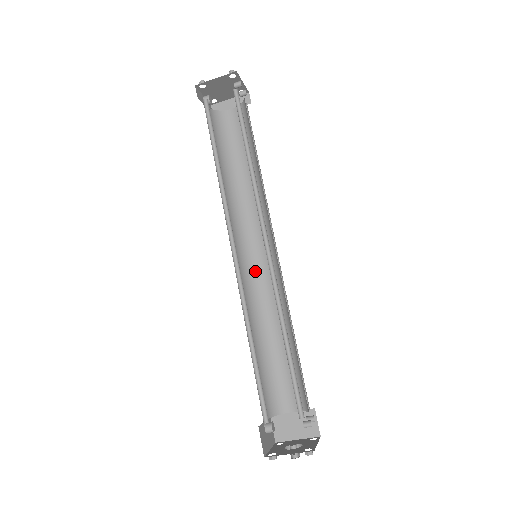
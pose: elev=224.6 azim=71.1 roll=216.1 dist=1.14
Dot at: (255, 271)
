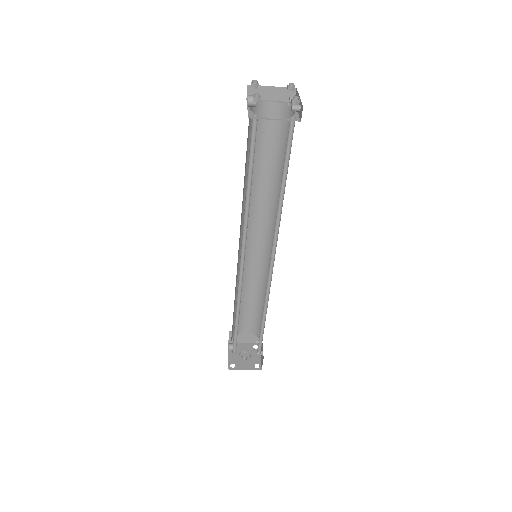
Dot at: (247, 253)
